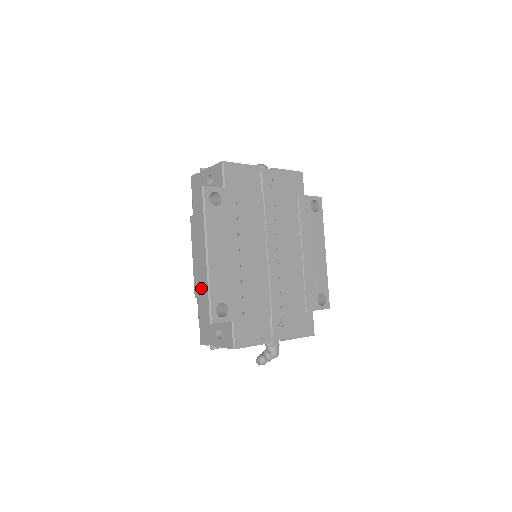
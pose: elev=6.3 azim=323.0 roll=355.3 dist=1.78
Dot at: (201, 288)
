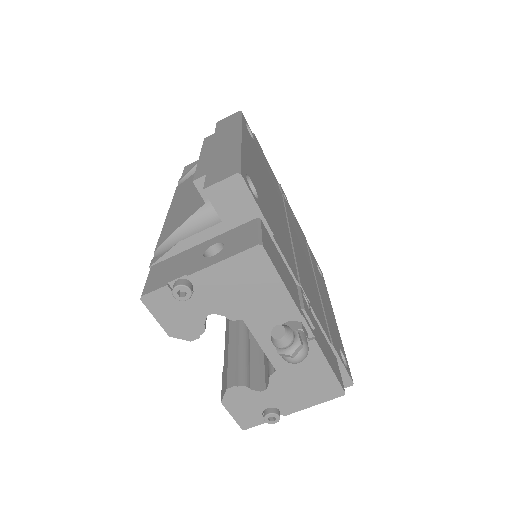
Dot at: (218, 160)
